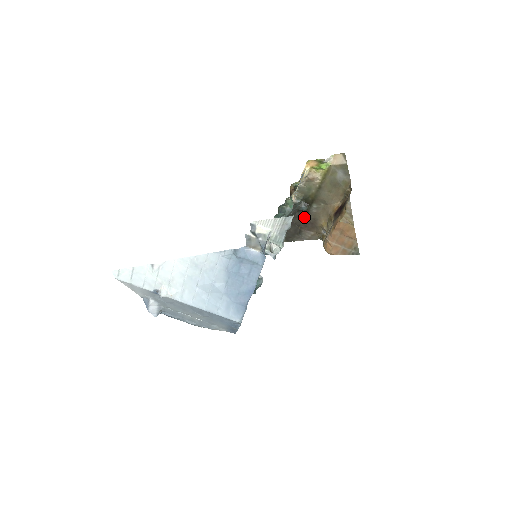
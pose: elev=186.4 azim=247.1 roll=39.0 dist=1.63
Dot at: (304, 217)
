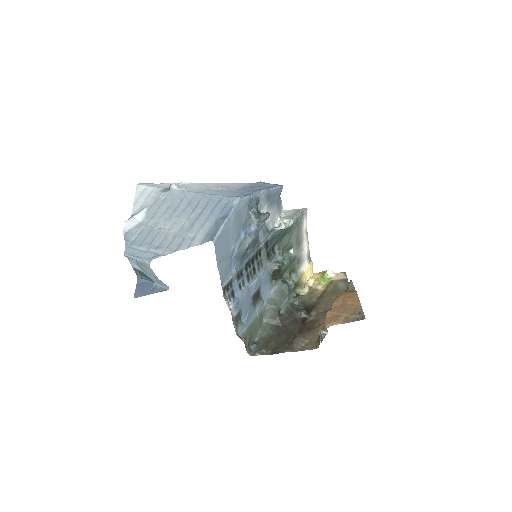
Dot at: (300, 325)
